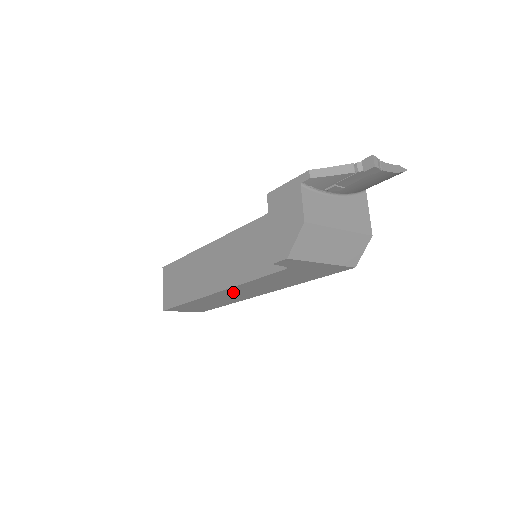
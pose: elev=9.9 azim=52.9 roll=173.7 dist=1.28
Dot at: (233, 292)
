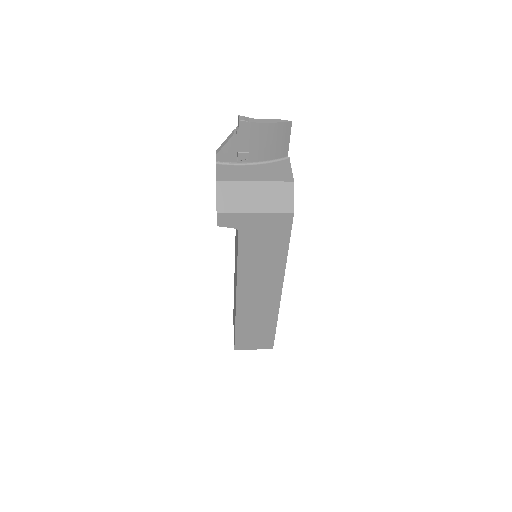
Dot at: (249, 293)
